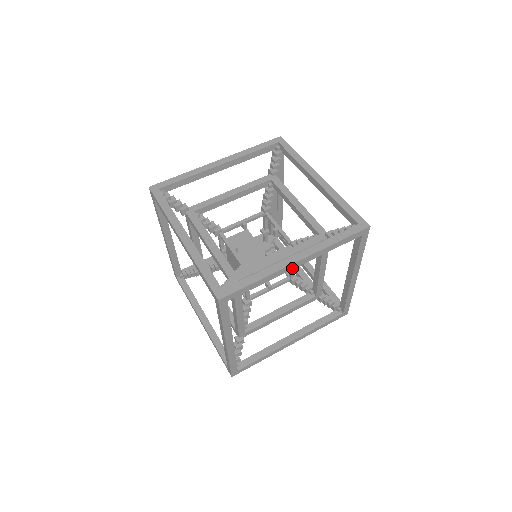
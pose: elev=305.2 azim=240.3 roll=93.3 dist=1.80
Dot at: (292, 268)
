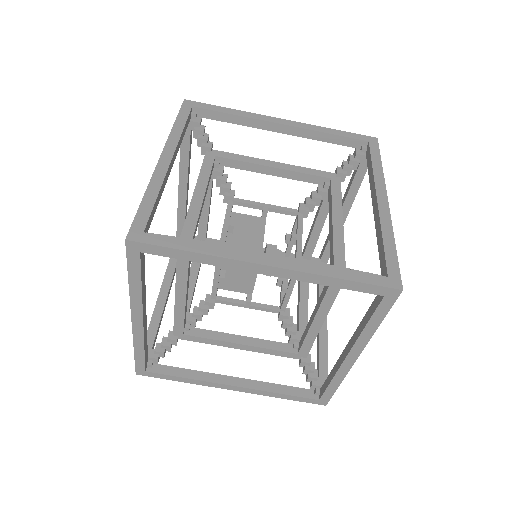
Dot at: (254, 270)
